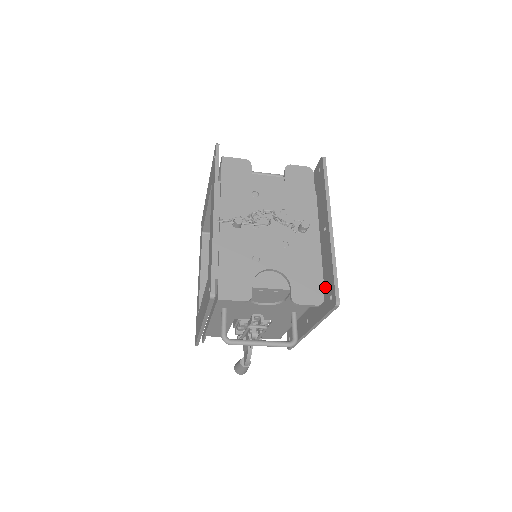
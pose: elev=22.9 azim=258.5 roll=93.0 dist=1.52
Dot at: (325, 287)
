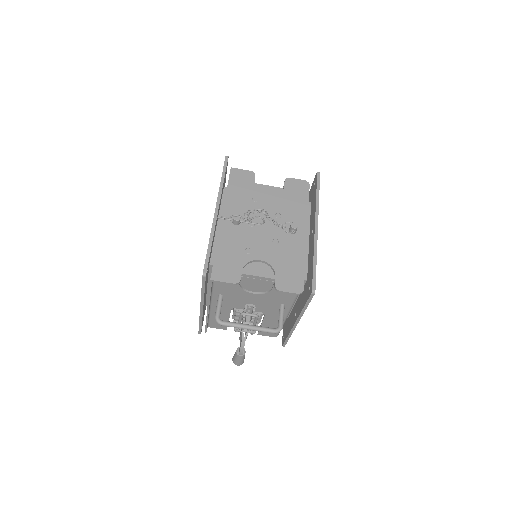
Dot at: (307, 280)
